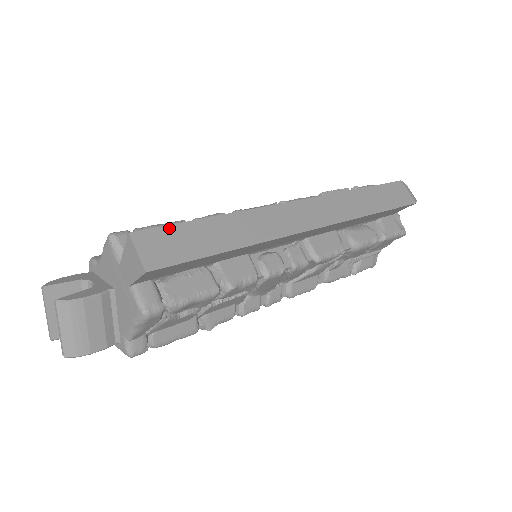
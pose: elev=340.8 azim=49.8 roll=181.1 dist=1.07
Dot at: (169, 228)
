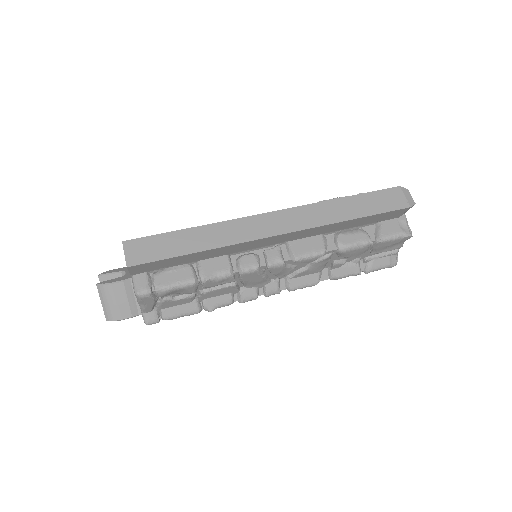
Dot at: (151, 238)
